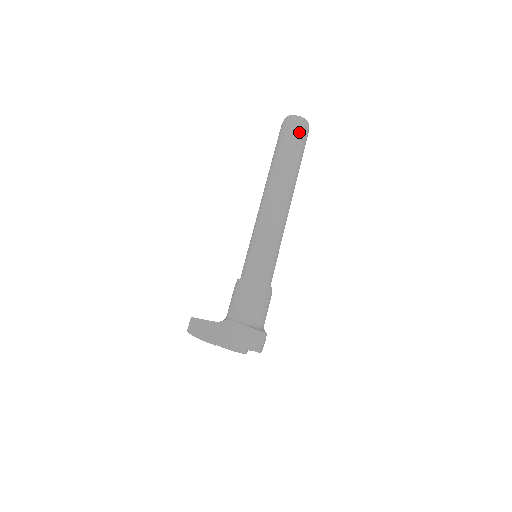
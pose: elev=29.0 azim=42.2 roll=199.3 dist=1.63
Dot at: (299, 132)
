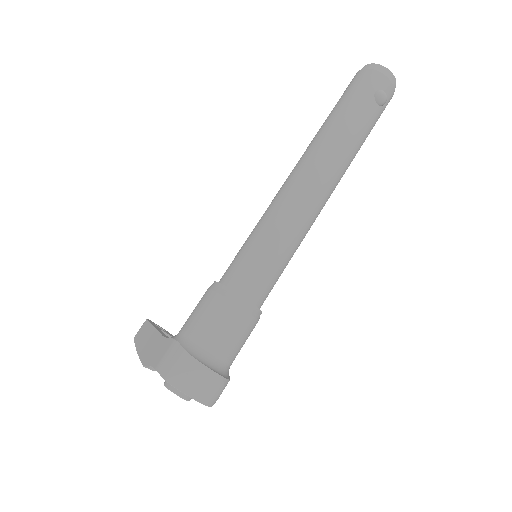
Dot at: (376, 89)
